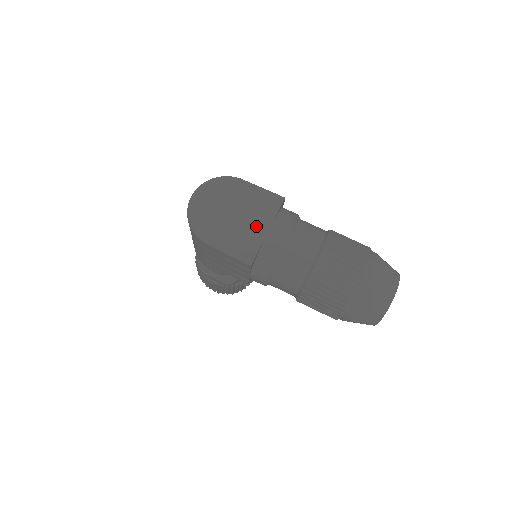
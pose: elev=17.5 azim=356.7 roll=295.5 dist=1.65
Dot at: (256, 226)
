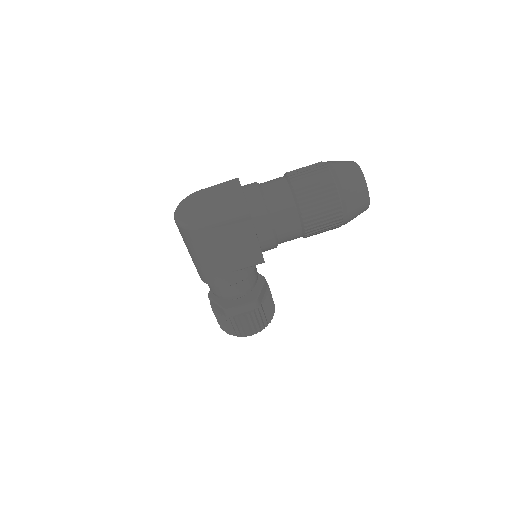
Dot at: (233, 197)
